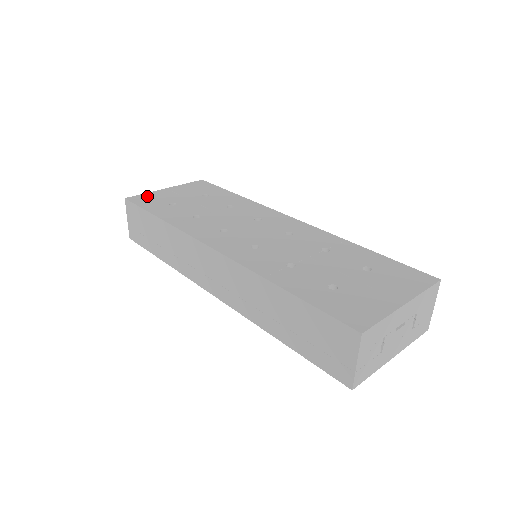
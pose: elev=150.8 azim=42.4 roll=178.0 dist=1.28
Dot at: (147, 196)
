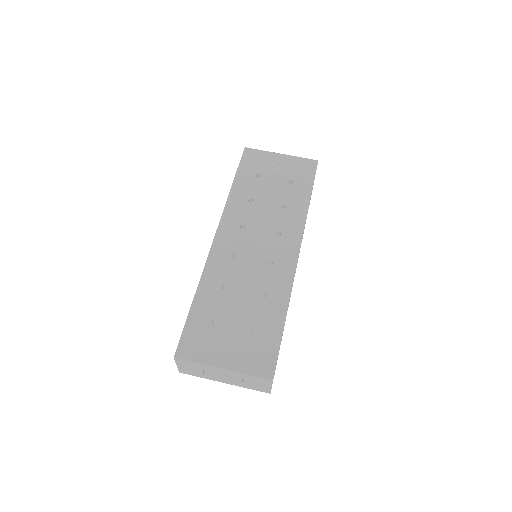
Dot at: (258, 155)
